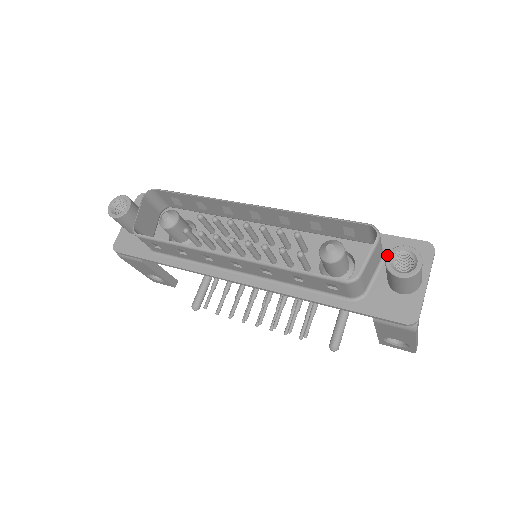
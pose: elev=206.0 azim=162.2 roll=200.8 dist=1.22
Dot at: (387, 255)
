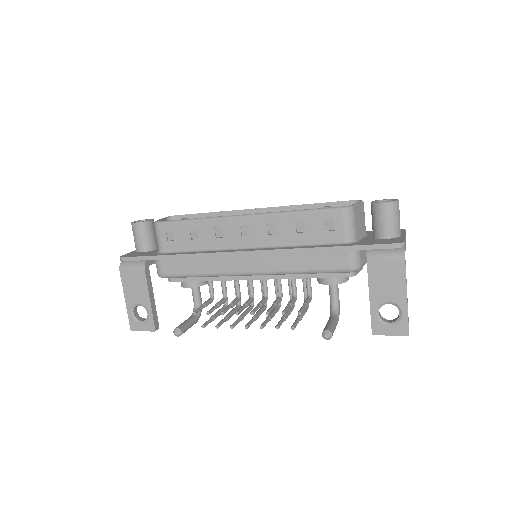
Dot at: occluded
